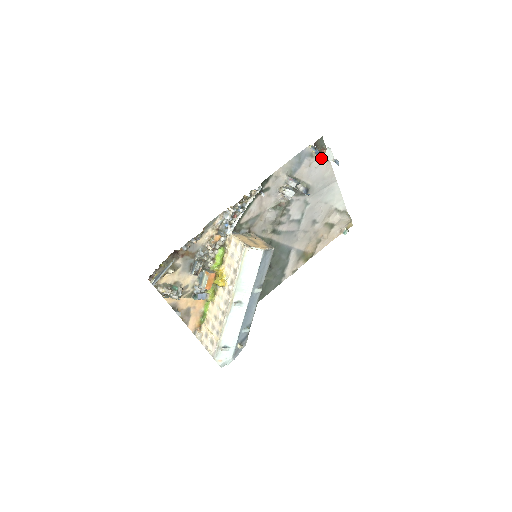
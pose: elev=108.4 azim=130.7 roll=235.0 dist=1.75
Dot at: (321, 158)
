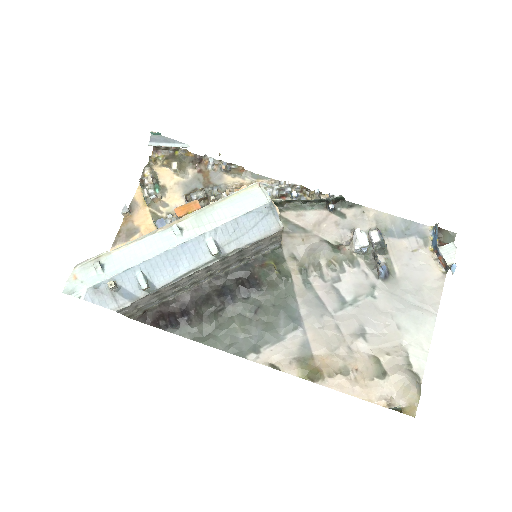
Dot at: (436, 258)
